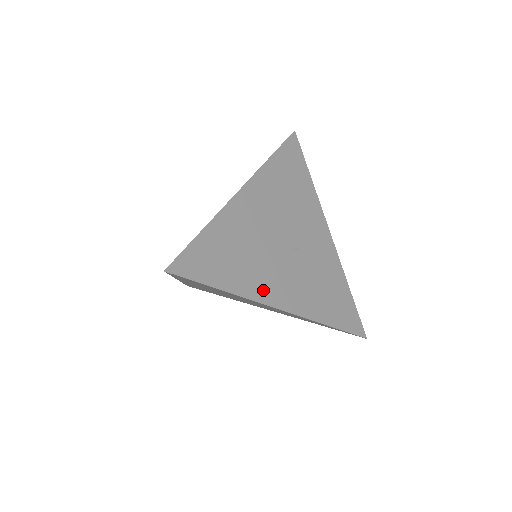
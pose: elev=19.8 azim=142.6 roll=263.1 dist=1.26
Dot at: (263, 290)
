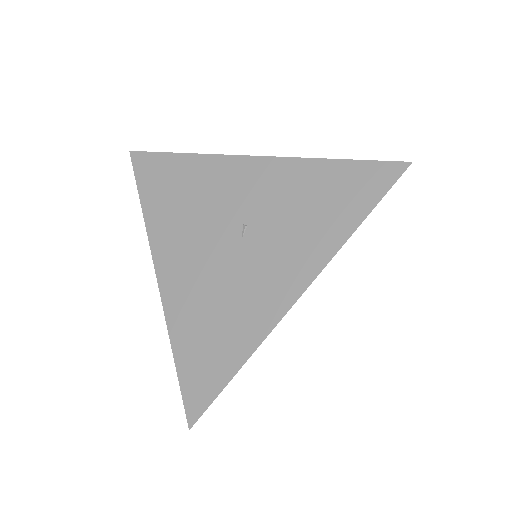
Dot at: (264, 313)
